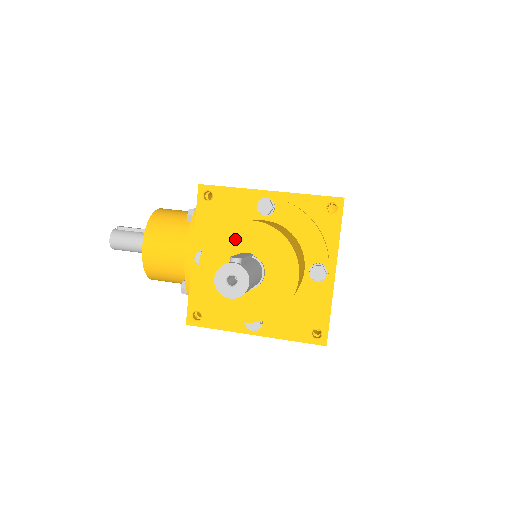
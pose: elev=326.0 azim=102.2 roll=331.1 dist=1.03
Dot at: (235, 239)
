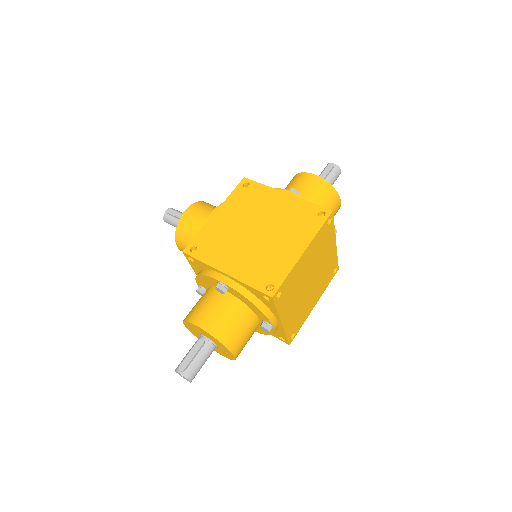
Dot at: (195, 328)
